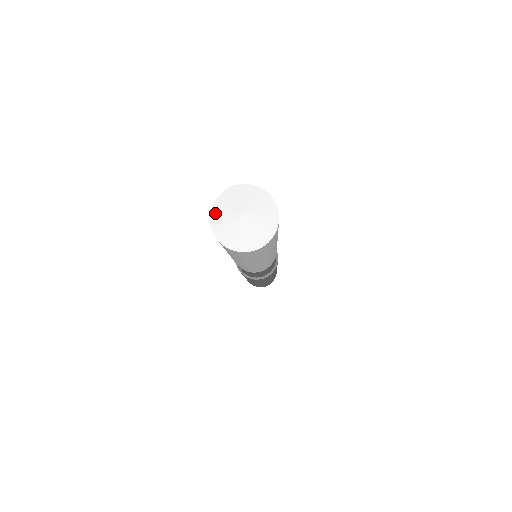
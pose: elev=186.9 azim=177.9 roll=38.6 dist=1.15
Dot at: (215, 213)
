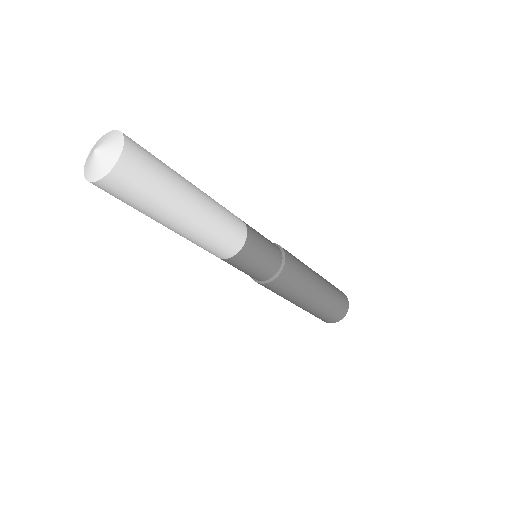
Dot at: (87, 160)
